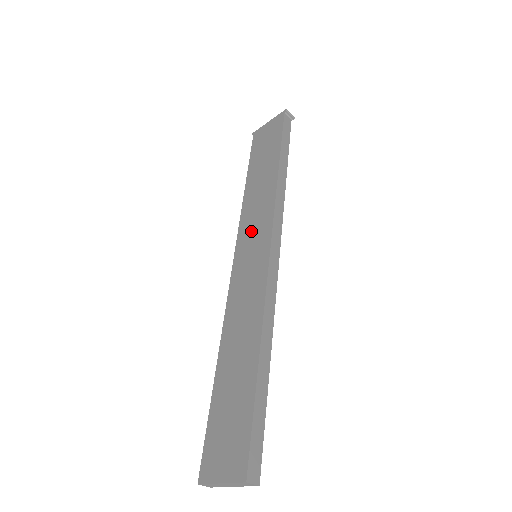
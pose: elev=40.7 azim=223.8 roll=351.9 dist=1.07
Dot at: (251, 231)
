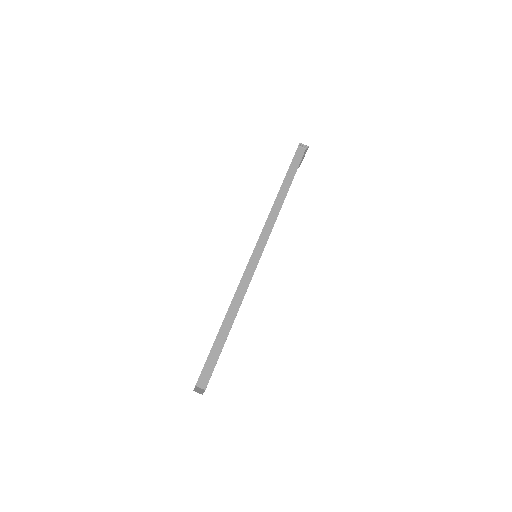
Dot at: occluded
